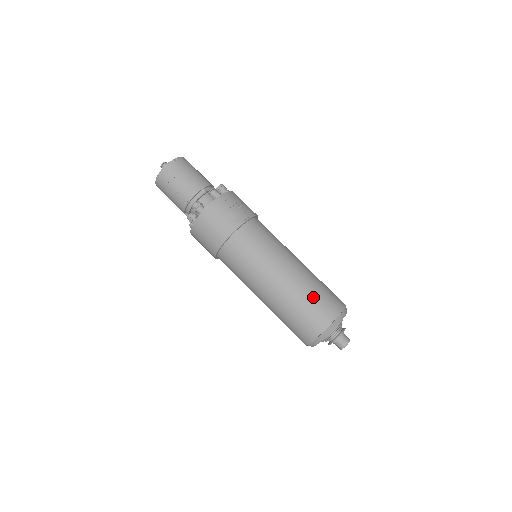
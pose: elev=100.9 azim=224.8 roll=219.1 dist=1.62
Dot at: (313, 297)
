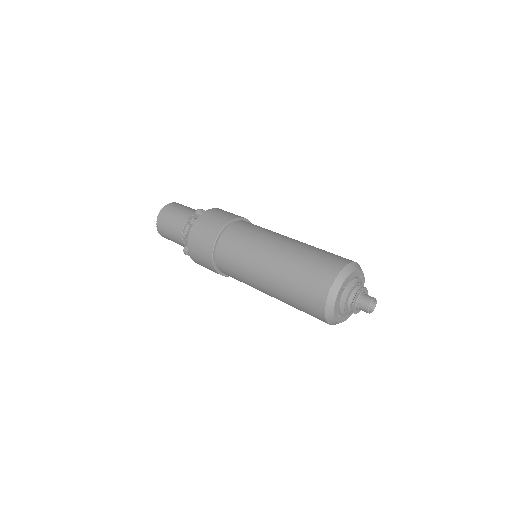
Dot at: (325, 251)
